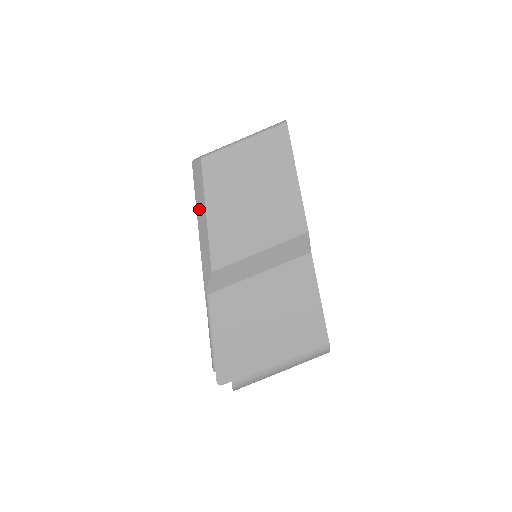
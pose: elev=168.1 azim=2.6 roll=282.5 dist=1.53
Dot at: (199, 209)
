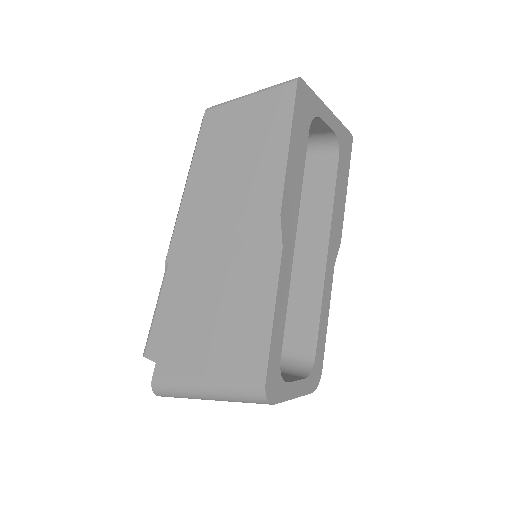
Dot at: occluded
